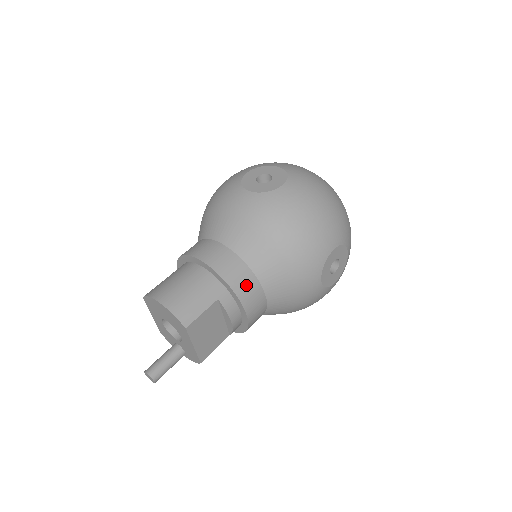
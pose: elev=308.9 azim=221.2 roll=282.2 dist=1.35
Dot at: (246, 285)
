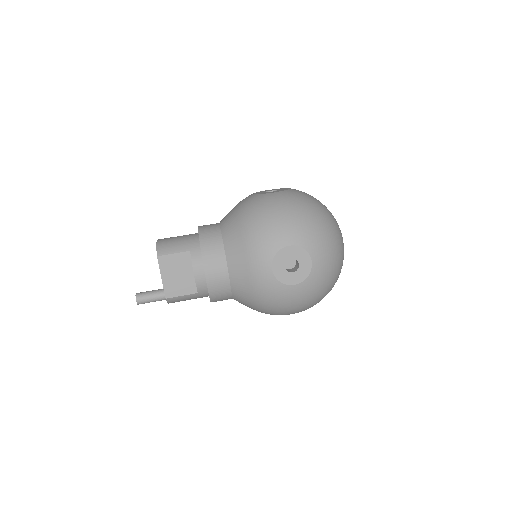
Dot at: (213, 249)
